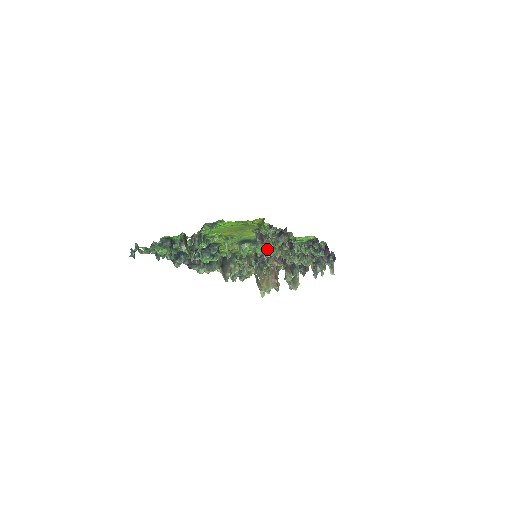
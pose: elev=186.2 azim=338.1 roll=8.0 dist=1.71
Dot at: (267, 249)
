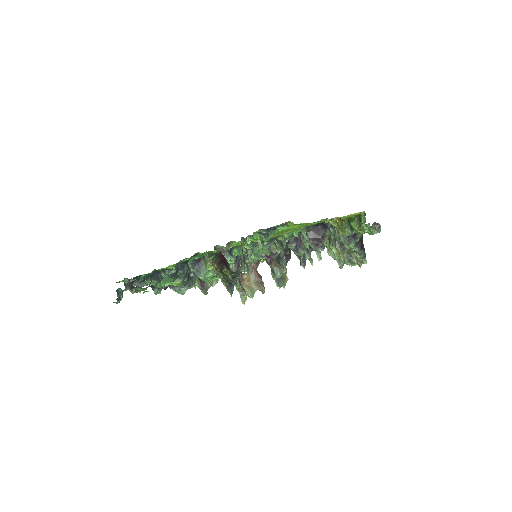
Dot at: occluded
